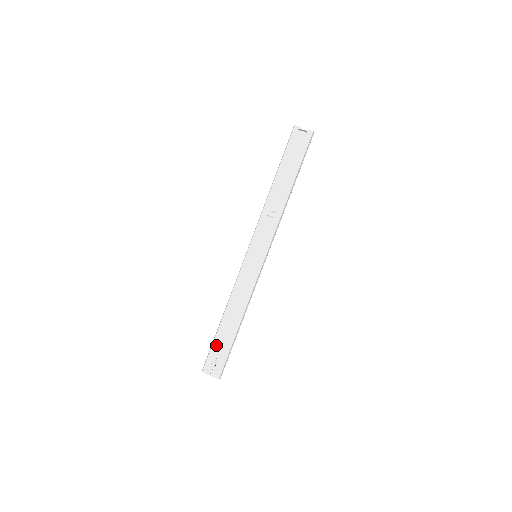
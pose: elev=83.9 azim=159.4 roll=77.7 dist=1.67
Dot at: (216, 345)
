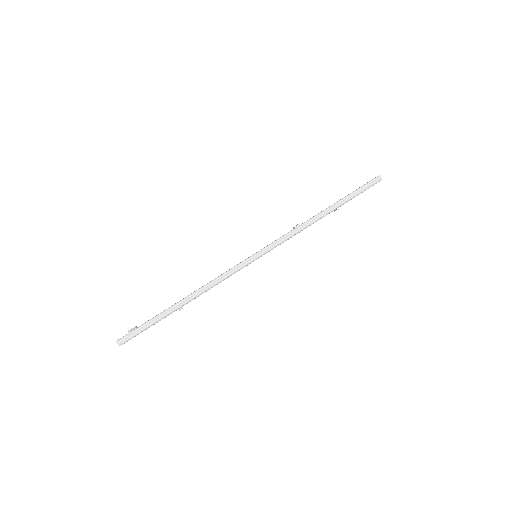
Dot at: occluded
